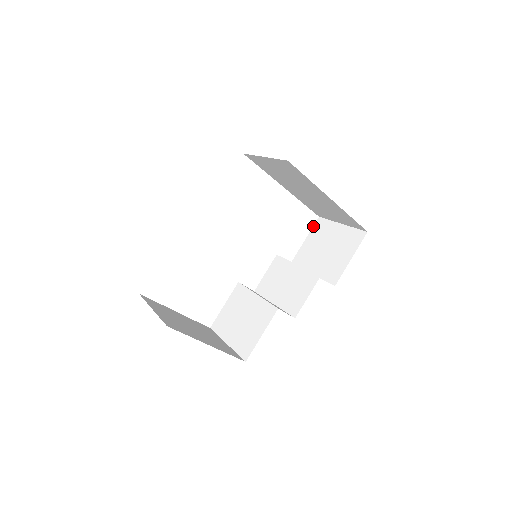
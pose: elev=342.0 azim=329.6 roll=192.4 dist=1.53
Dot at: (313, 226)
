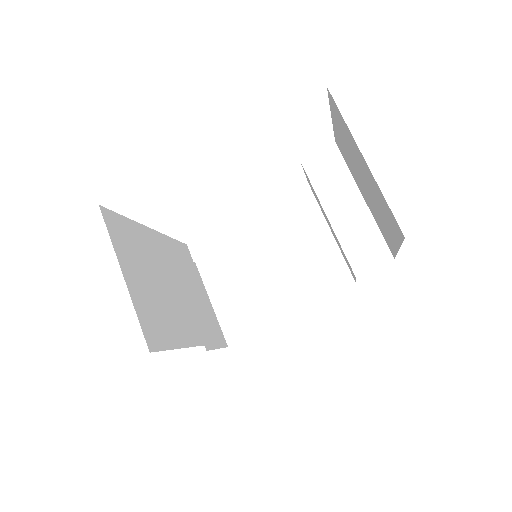
Dot at: occluded
